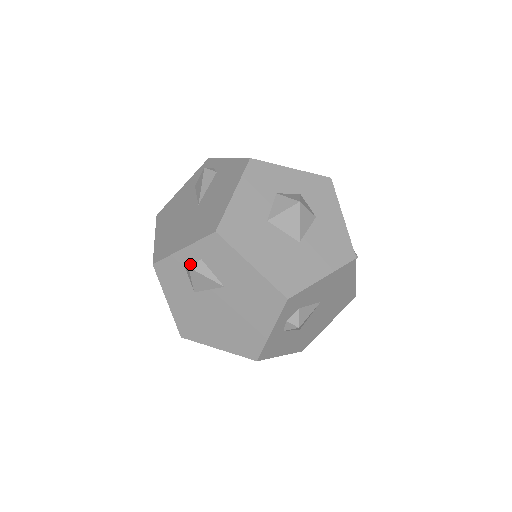
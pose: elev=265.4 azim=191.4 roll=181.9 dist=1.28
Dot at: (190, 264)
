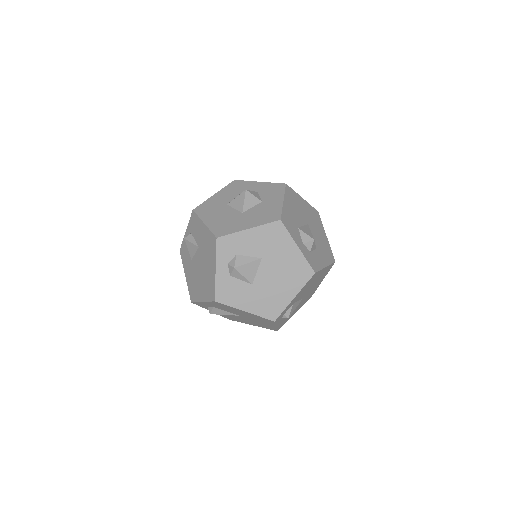
Dot at: (186, 237)
